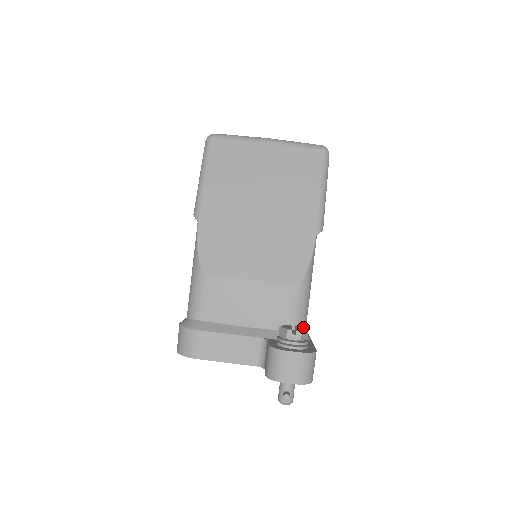
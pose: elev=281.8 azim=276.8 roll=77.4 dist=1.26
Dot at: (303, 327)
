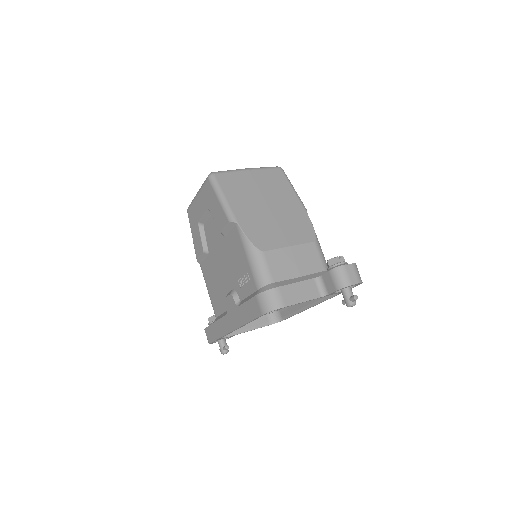
Dot at: occluded
